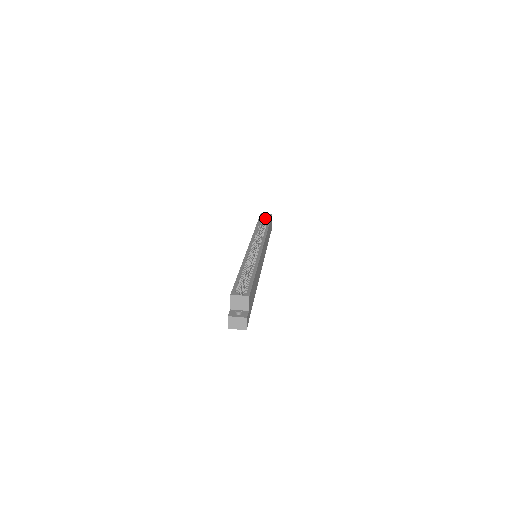
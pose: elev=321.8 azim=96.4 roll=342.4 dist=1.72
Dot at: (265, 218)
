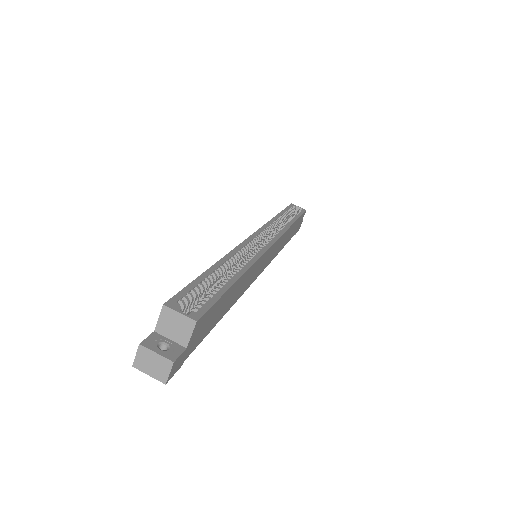
Dot at: (295, 212)
